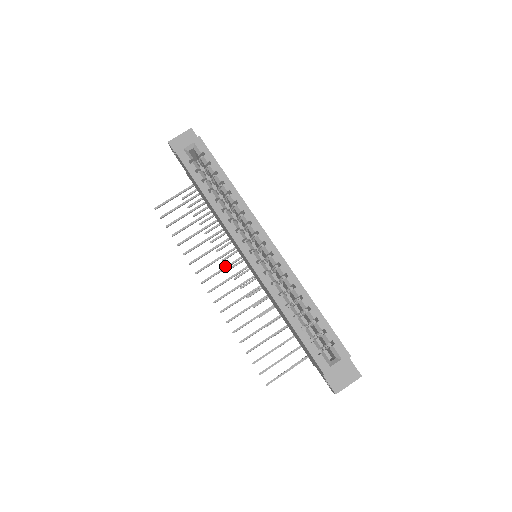
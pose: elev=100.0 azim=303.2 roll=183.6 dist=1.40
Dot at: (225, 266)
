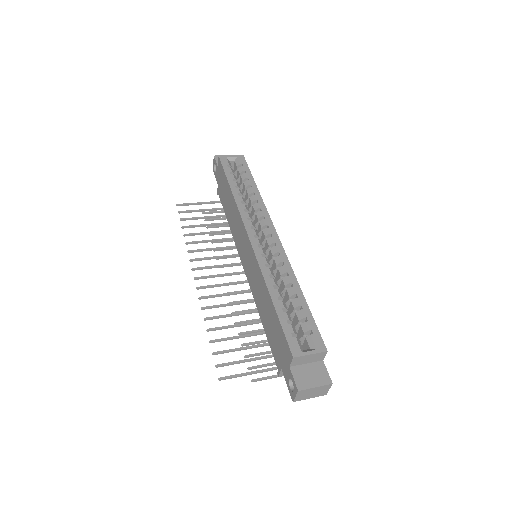
Dot at: occluded
